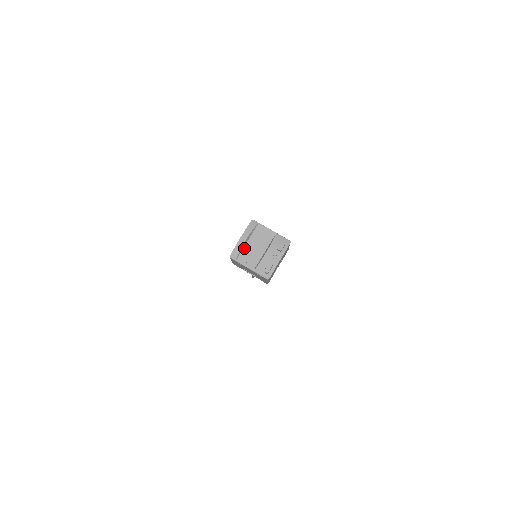
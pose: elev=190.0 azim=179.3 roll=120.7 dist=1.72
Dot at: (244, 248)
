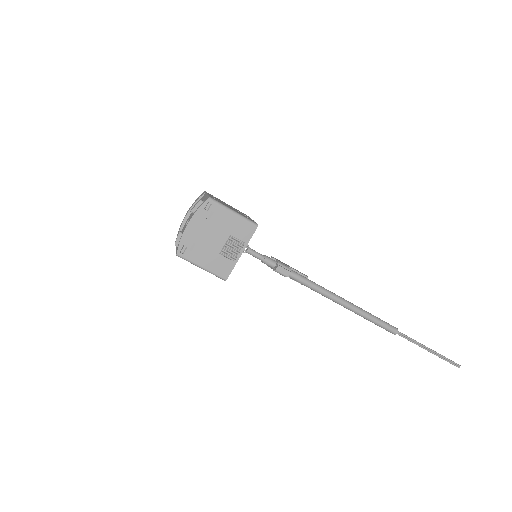
Dot at: occluded
